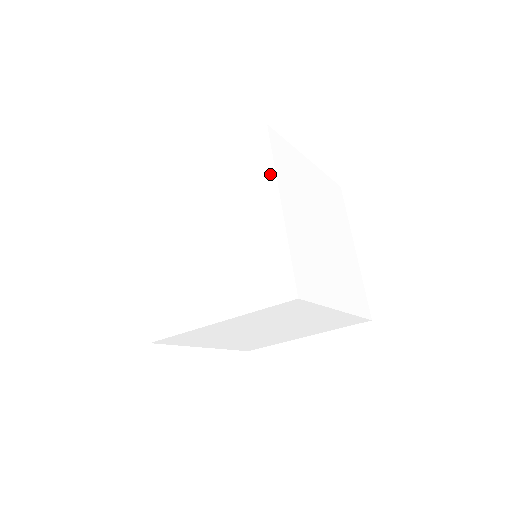
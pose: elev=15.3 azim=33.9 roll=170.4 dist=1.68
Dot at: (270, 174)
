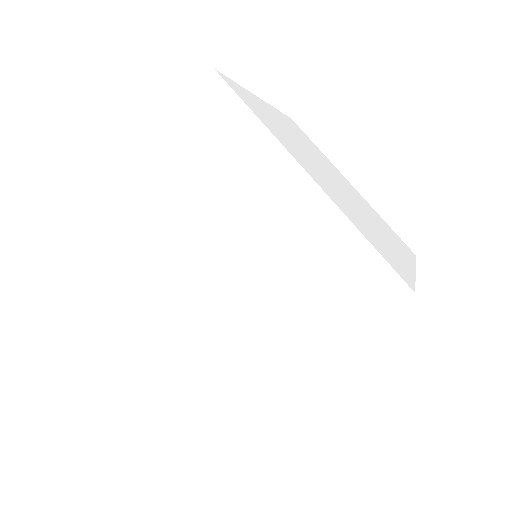
Dot at: (264, 139)
